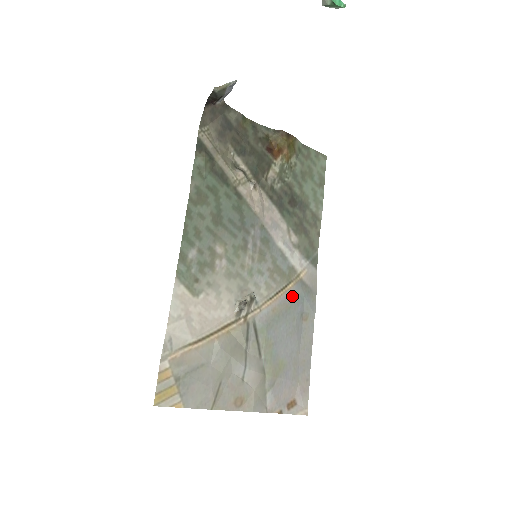
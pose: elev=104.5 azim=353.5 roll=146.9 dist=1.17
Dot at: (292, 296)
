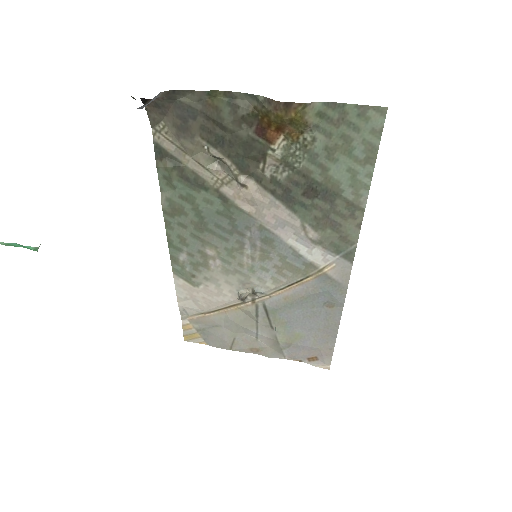
Dot at: (311, 288)
